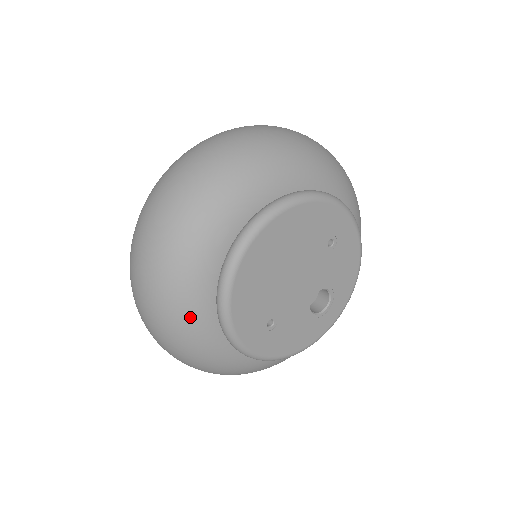
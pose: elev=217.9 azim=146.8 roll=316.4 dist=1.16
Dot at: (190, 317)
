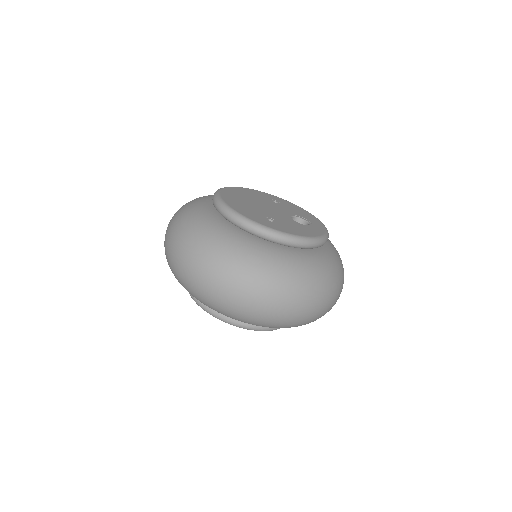
Dot at: (216, 230)
